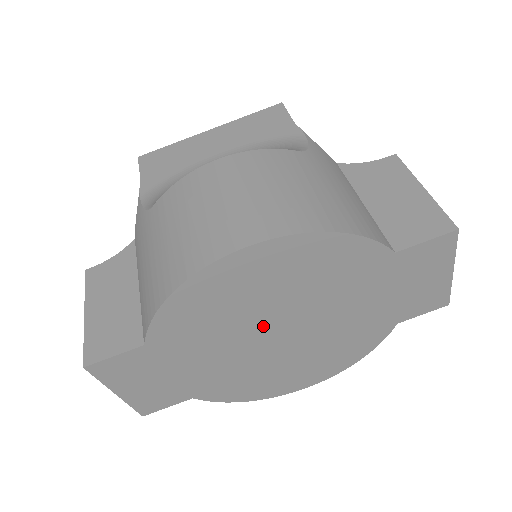
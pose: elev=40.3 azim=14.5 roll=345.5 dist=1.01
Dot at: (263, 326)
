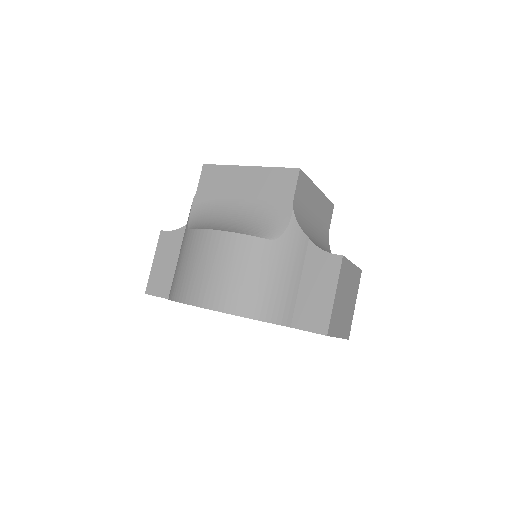
Dot at: occluded
